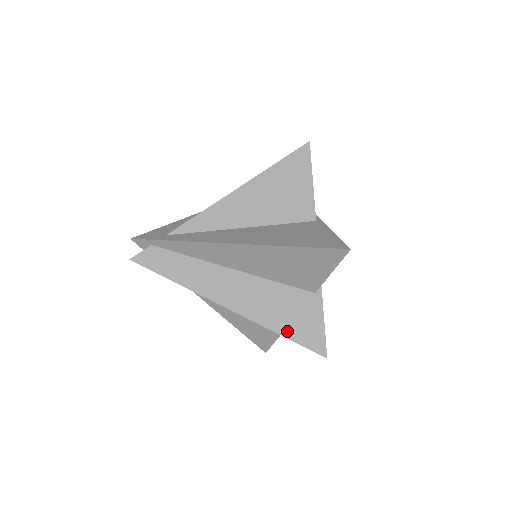
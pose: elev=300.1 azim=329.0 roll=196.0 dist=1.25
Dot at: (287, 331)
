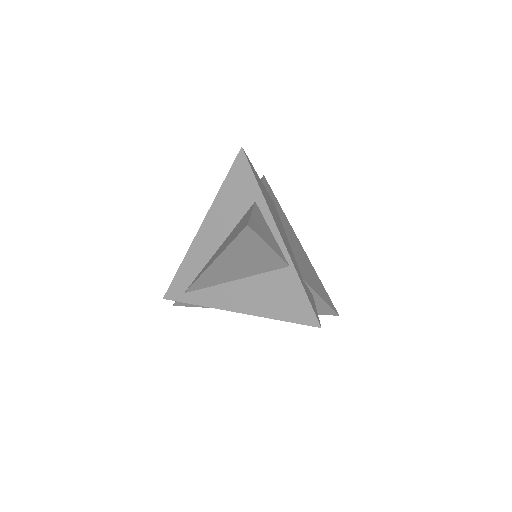
Dot at: occluded
